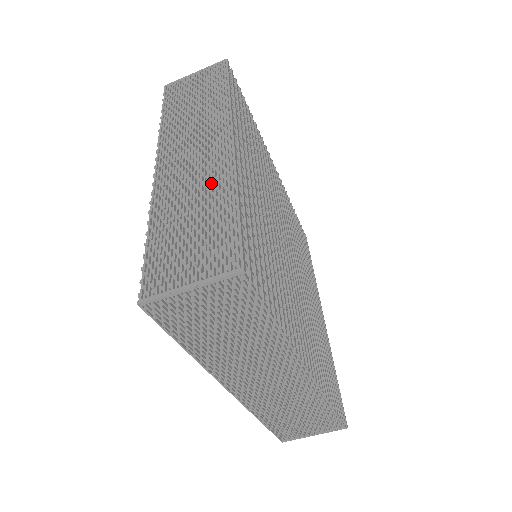
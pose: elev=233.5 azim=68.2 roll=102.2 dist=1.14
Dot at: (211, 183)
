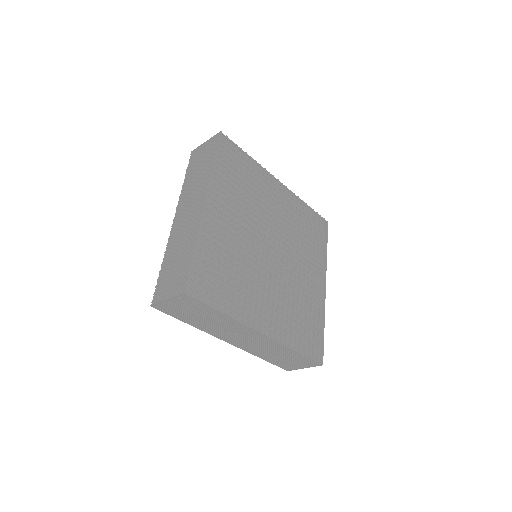
Dot at: (189, 236)
